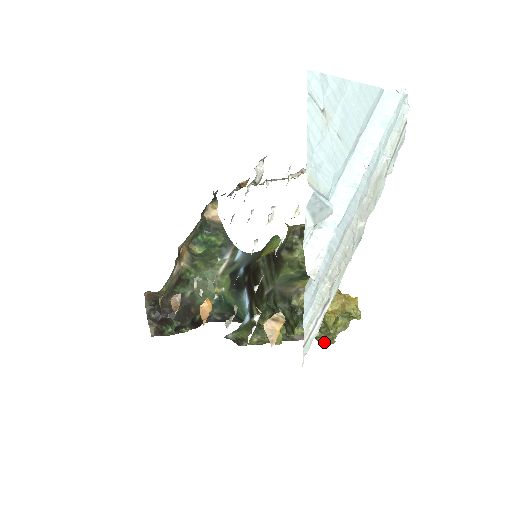
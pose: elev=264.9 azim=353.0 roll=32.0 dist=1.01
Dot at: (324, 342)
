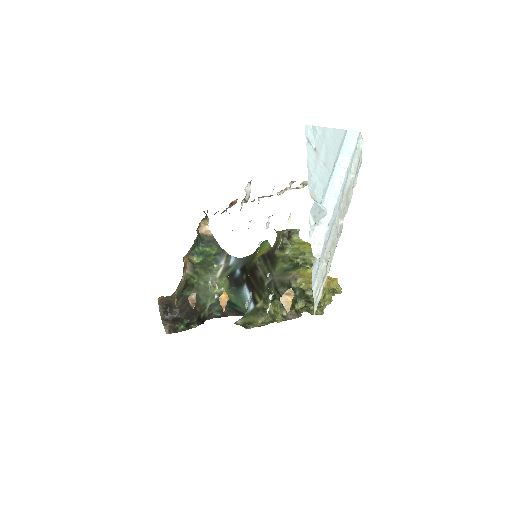
Dot at: (316, 314)
